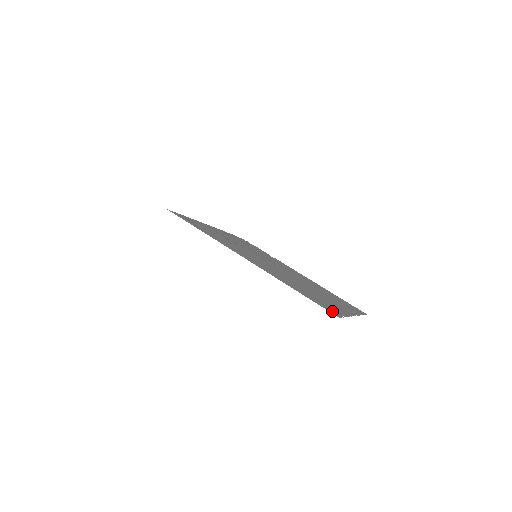
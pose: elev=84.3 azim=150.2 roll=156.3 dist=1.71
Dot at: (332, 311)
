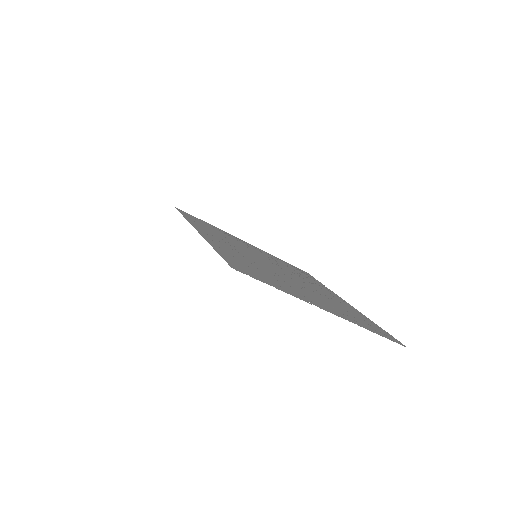
Dot at: (242, 270)
